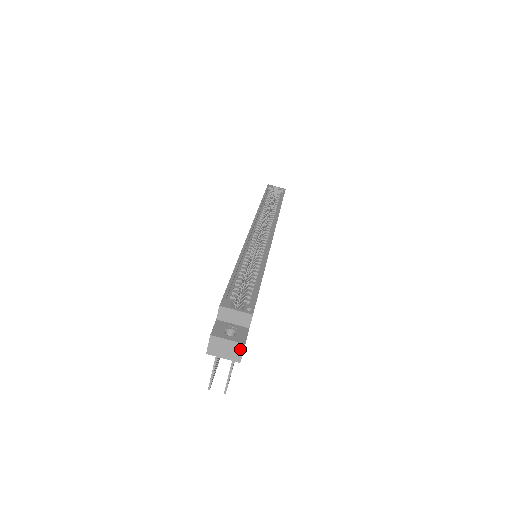
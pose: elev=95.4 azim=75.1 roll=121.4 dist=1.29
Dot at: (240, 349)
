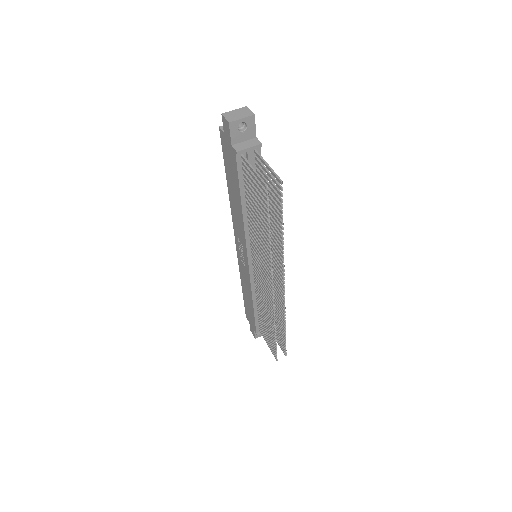
Dot at: (246, 109)
